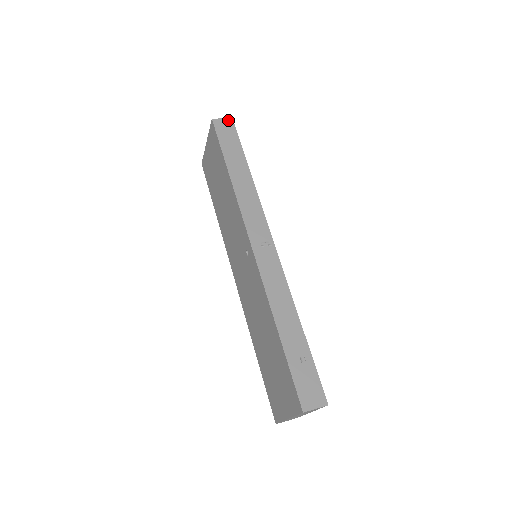
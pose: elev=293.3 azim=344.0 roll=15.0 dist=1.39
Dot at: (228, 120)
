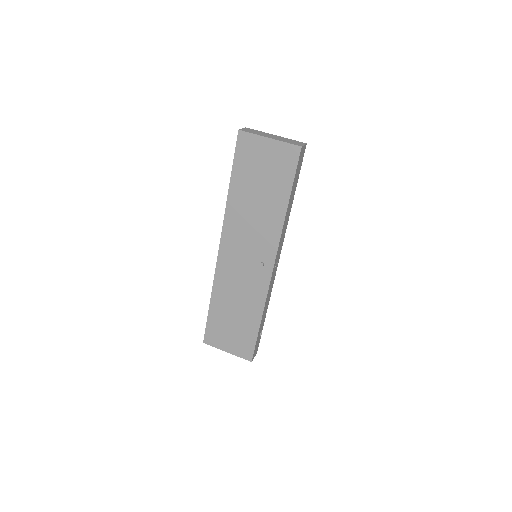
Dot at: (305, 147)
